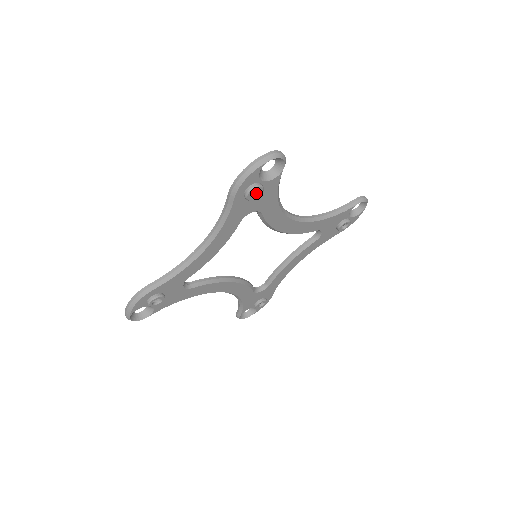
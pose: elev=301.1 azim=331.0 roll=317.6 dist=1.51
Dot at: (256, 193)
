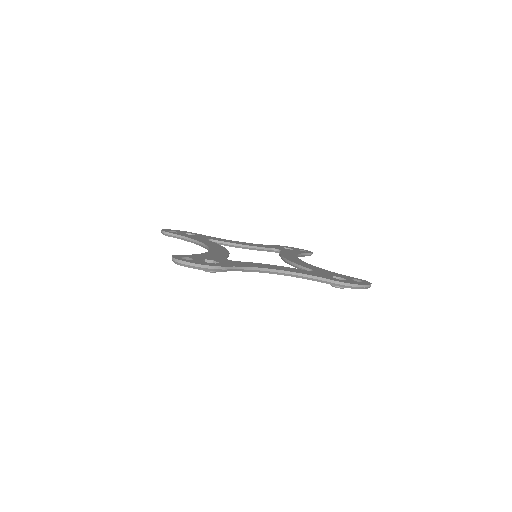
Dot at: occluded
